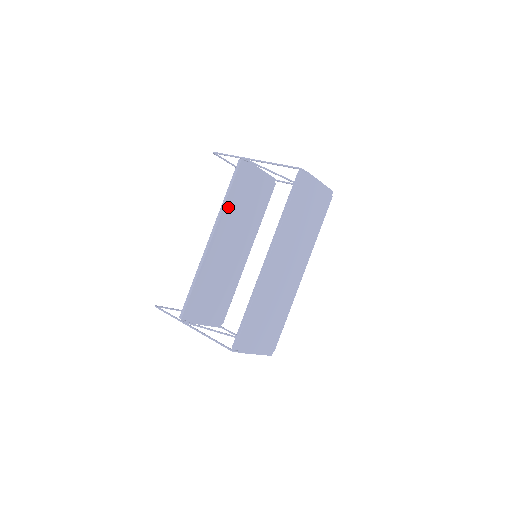
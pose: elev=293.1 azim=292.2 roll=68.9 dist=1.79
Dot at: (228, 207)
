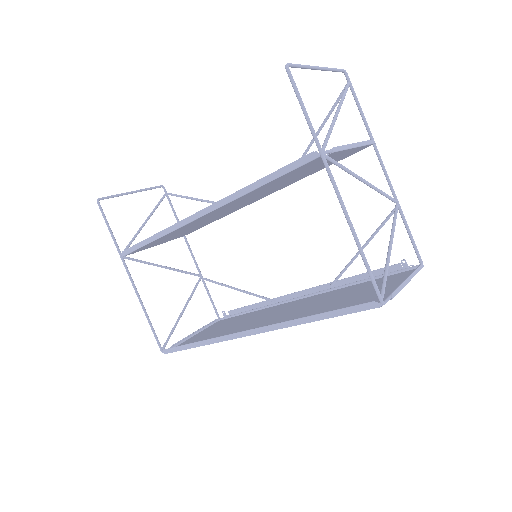
Dot at: (251, 192)
